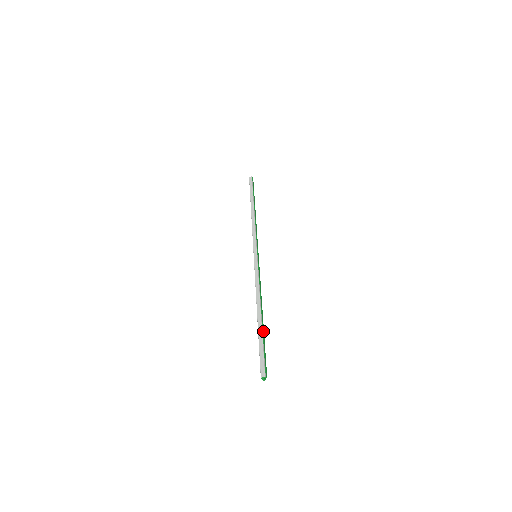
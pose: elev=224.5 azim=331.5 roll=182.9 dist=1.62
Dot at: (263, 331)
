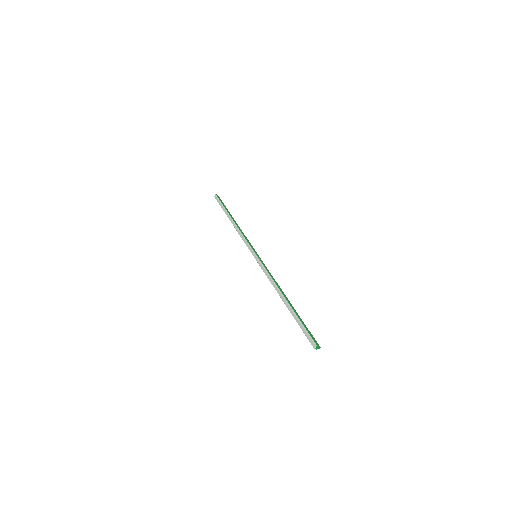
Dot at: (295, 312)
